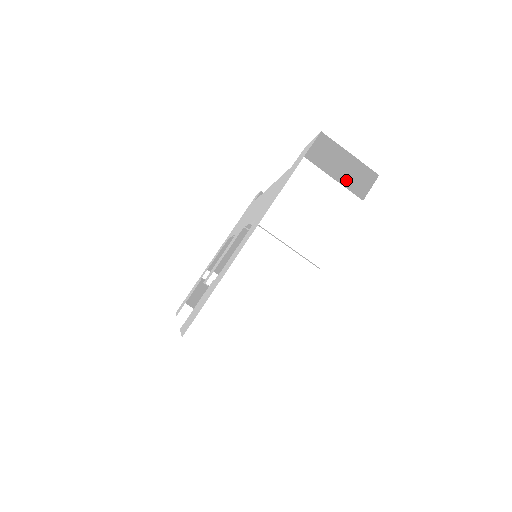
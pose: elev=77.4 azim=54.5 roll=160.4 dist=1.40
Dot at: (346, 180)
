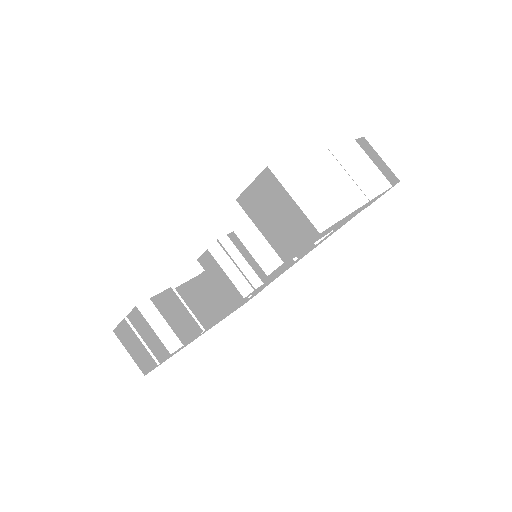
Dot at: (381, 169)
